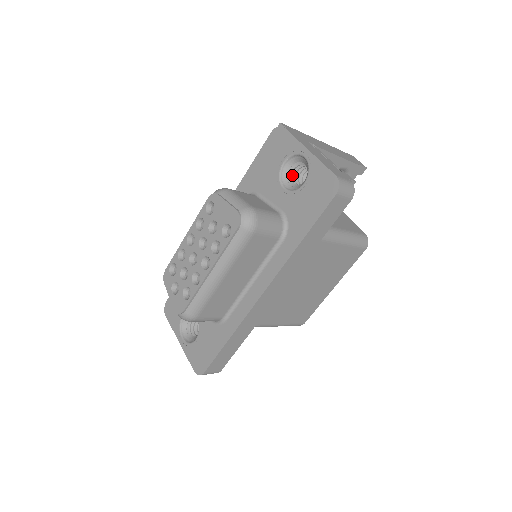
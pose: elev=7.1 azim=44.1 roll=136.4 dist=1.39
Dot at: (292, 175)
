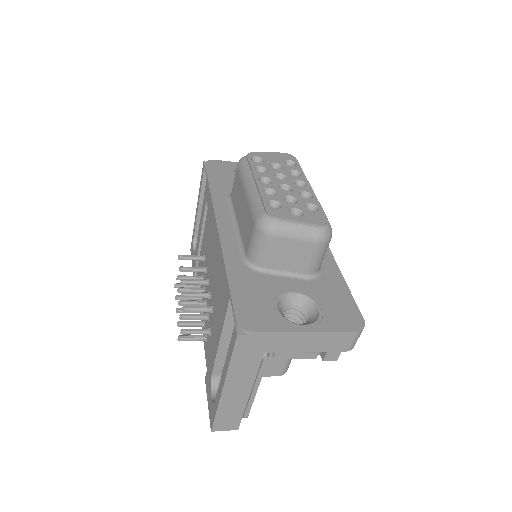
Dot at: occluded
